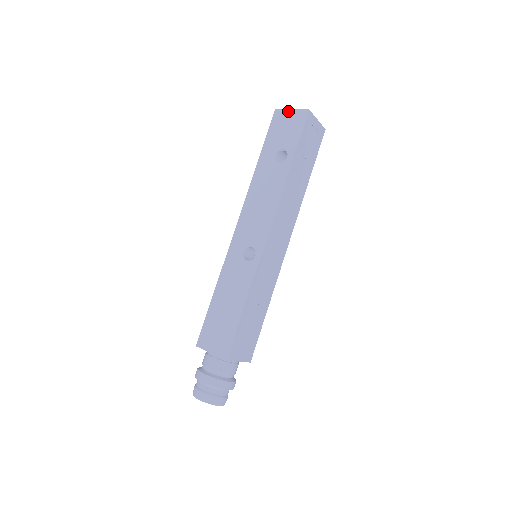
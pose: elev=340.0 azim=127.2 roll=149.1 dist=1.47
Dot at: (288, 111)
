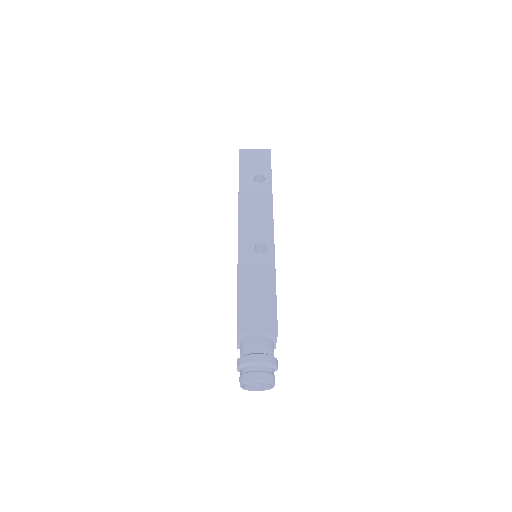
Dot at: (252, 150)
